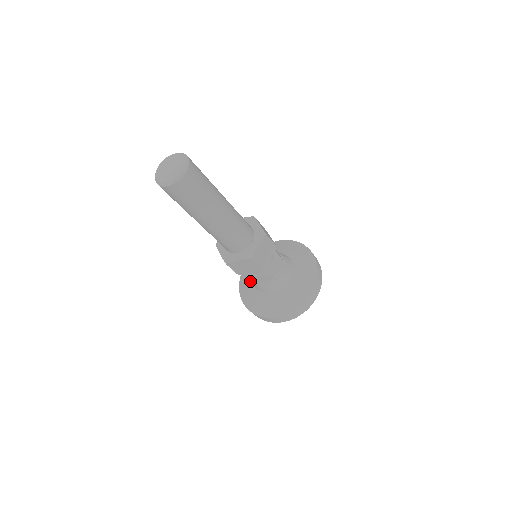
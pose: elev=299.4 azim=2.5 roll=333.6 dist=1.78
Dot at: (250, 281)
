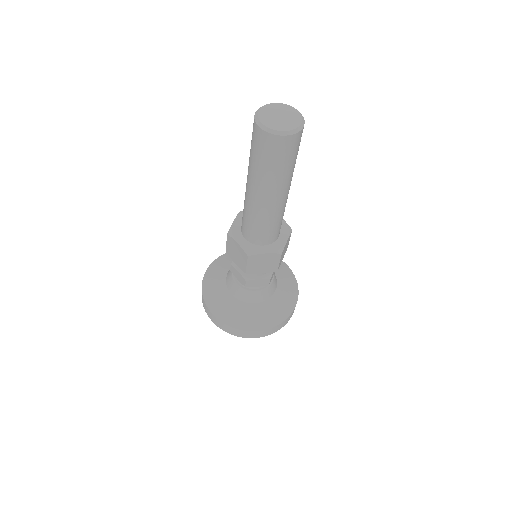
Dot at: occluded
